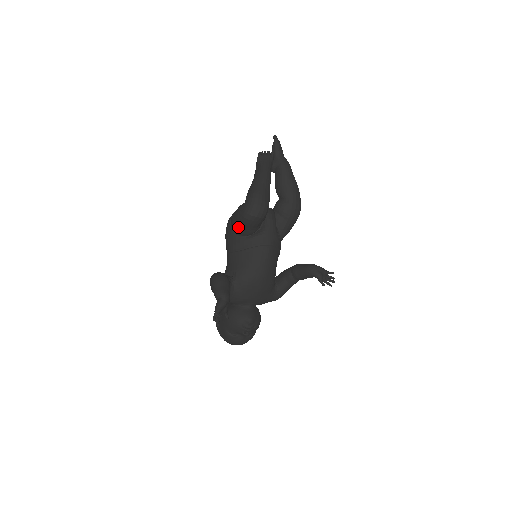
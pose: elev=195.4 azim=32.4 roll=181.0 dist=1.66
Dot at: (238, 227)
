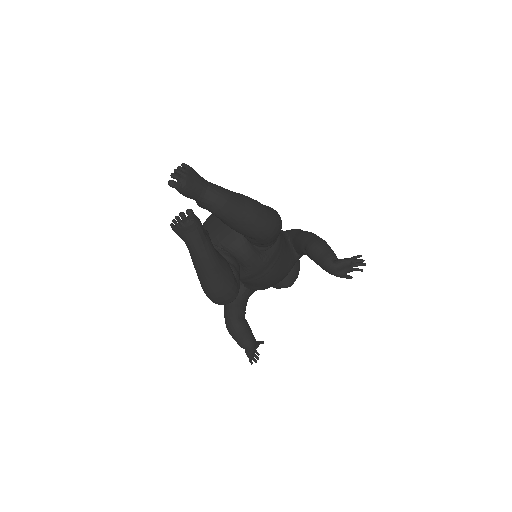
Dot at: occluded
